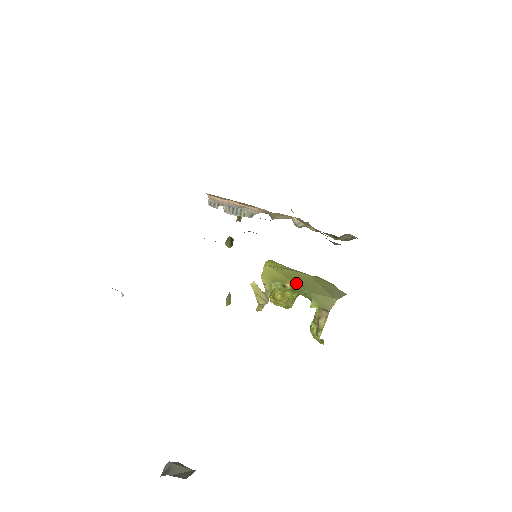
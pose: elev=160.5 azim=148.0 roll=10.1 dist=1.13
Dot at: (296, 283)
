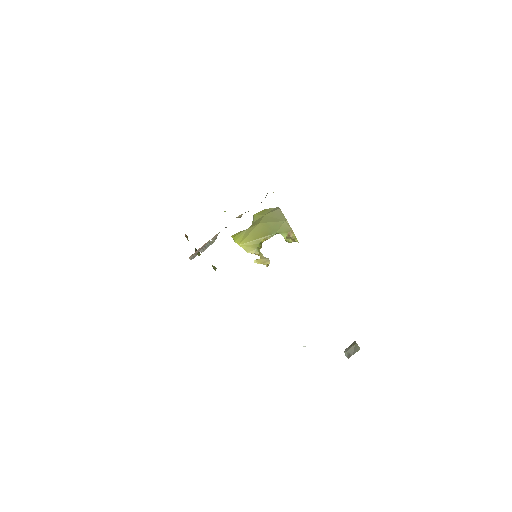
Dot at: (265, 236)
